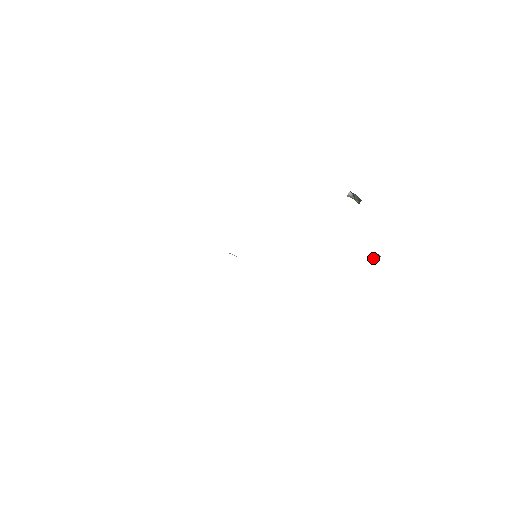
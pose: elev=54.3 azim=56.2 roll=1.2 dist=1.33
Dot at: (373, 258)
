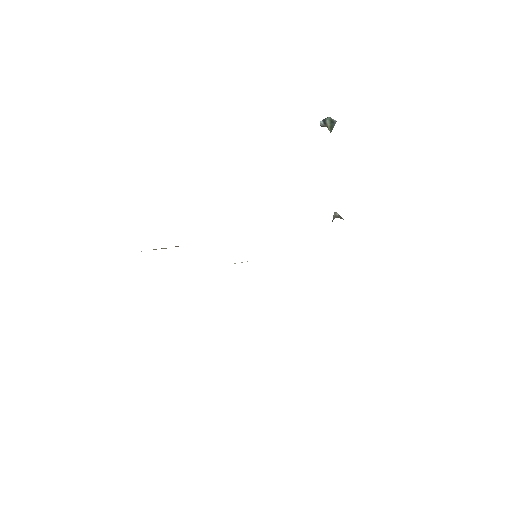
Dot at: occluded
